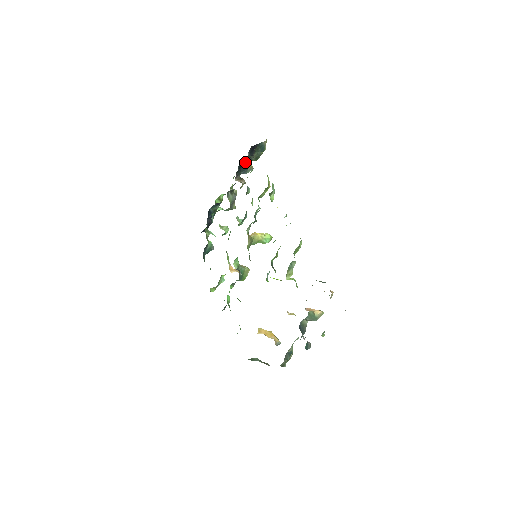
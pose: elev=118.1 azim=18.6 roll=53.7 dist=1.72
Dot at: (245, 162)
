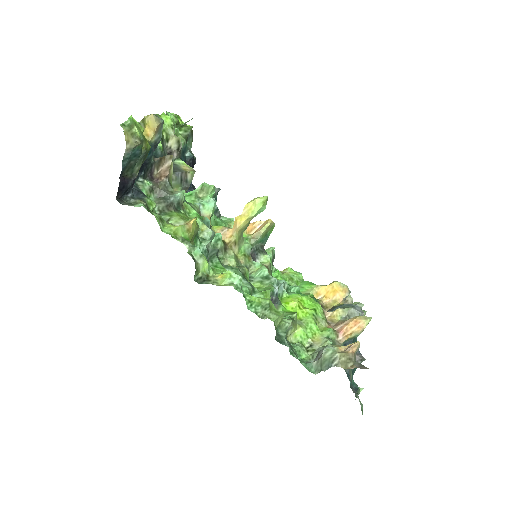
Dot at: occluded
